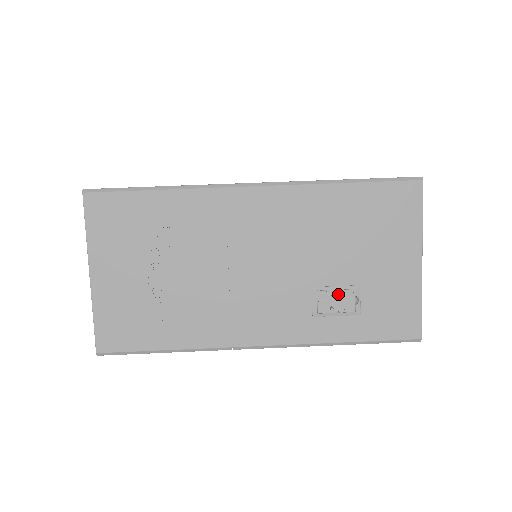
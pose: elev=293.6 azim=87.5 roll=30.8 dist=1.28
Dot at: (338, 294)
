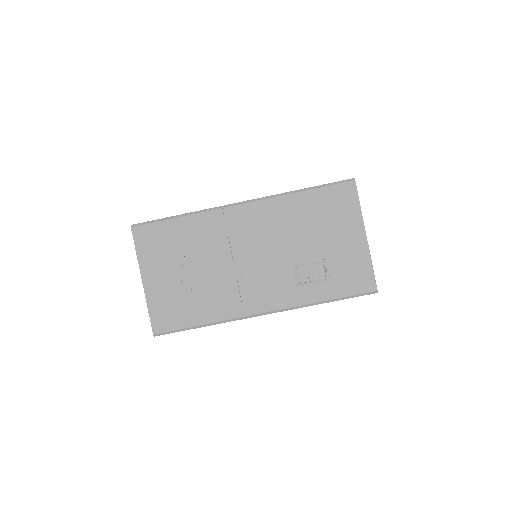
Dot at: (311, 268)
